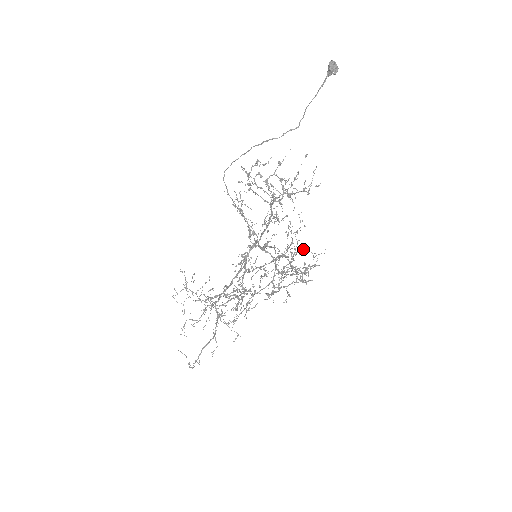
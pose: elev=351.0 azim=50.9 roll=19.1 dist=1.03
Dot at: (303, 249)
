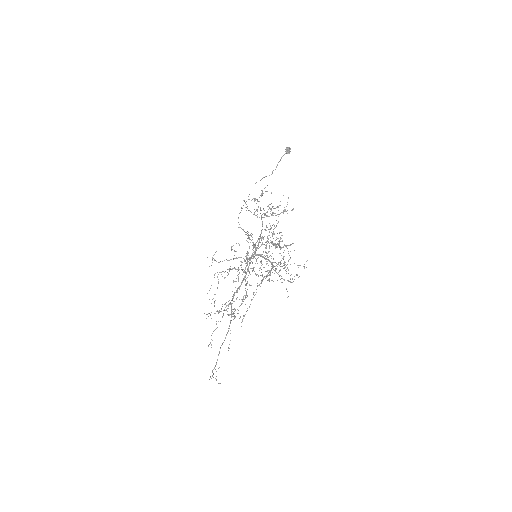
Dot at: (281, 235)
